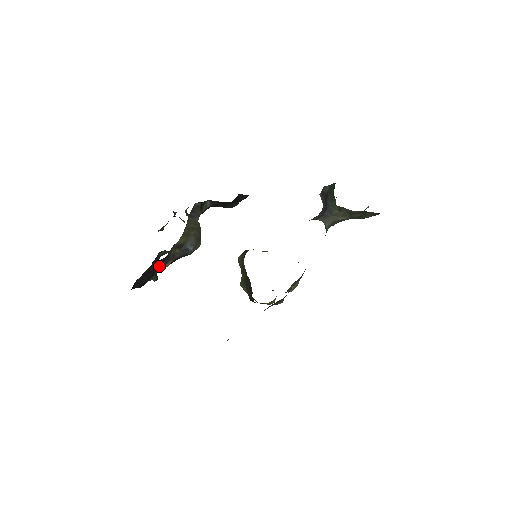
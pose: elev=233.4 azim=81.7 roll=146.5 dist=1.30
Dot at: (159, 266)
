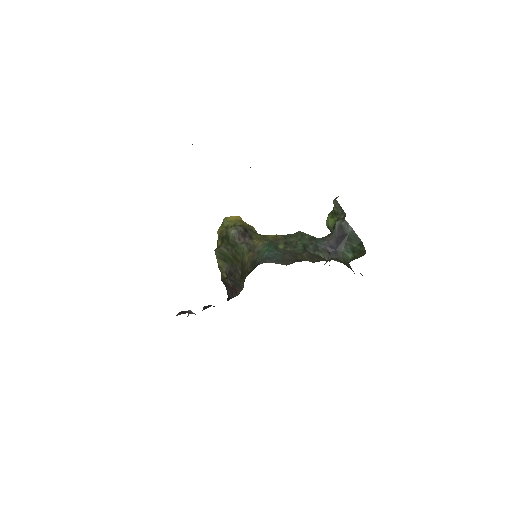
Dot at: occluded
